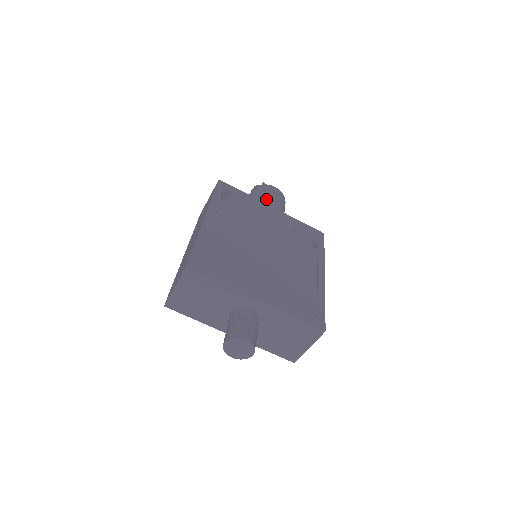
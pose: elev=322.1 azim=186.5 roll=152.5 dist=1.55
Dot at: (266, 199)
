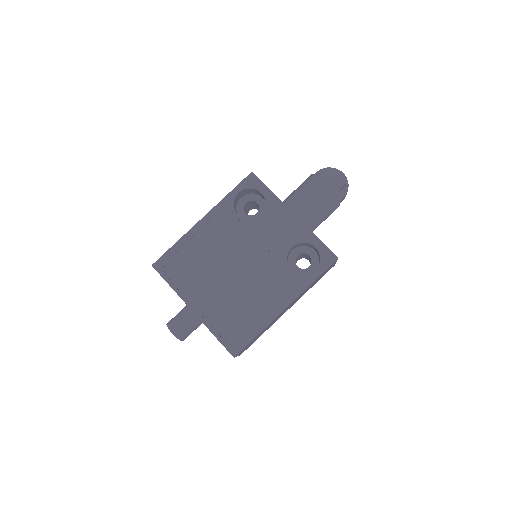
Dot at: (299, 199)
